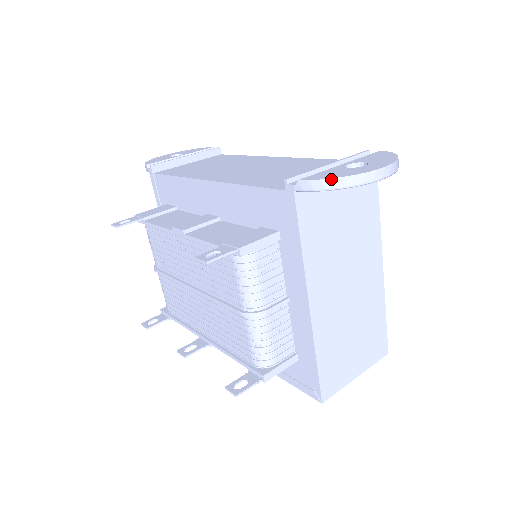
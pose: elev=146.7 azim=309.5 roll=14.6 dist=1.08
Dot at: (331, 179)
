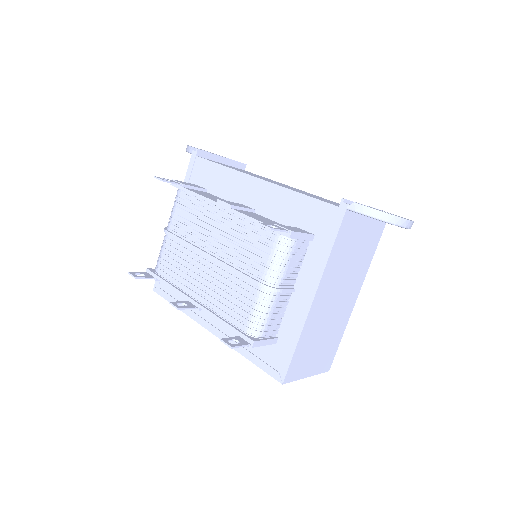
Dot at: (379, 211)
